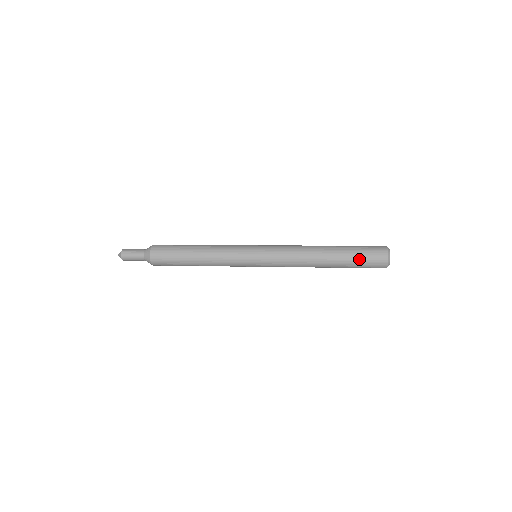
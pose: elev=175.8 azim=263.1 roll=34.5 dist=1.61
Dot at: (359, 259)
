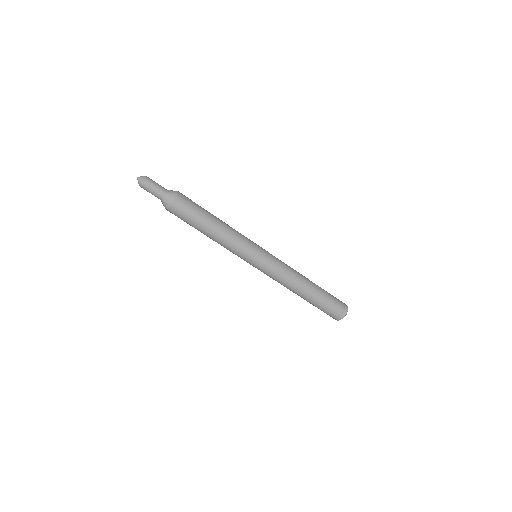
Dot at: (330, 294)
